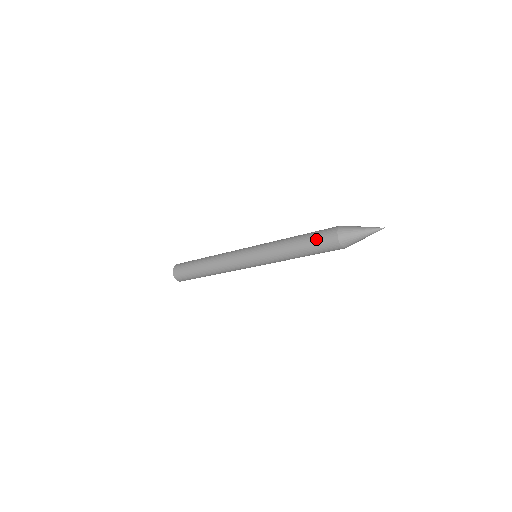
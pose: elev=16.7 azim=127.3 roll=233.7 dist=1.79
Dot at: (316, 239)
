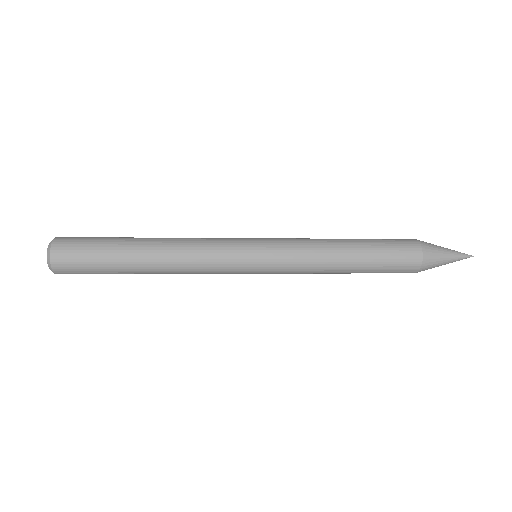
Dot at: (388, 260)
